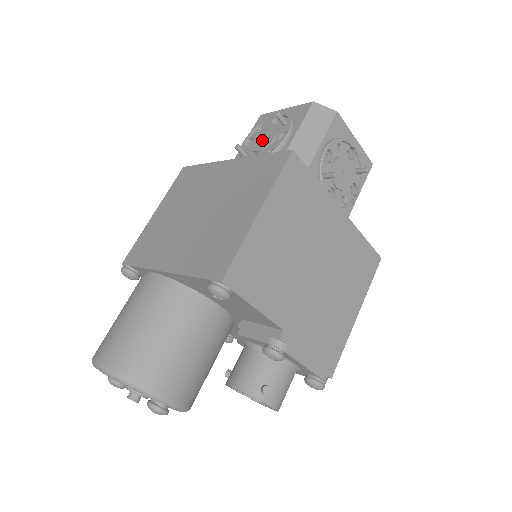
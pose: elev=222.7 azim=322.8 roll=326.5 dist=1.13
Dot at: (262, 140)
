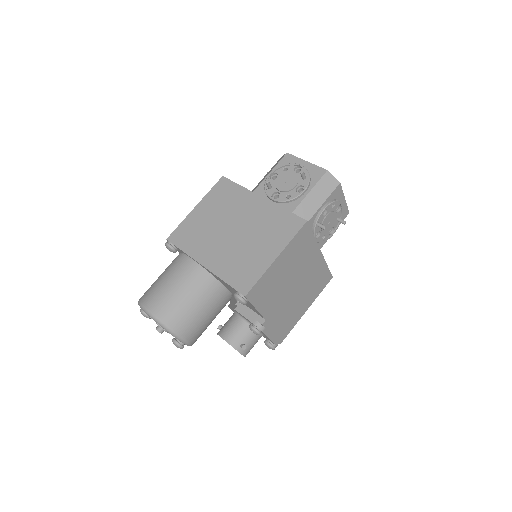
Dot at: (285, 183)
